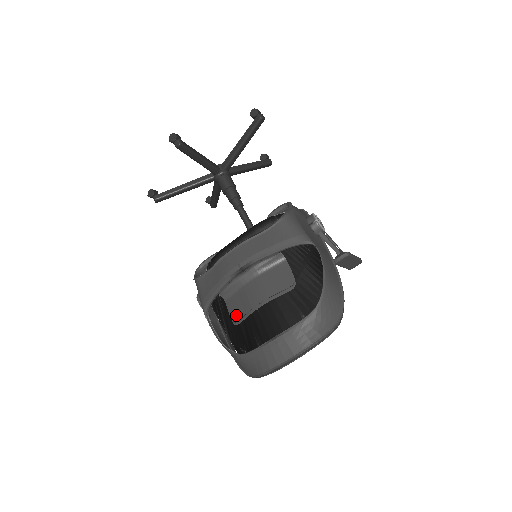
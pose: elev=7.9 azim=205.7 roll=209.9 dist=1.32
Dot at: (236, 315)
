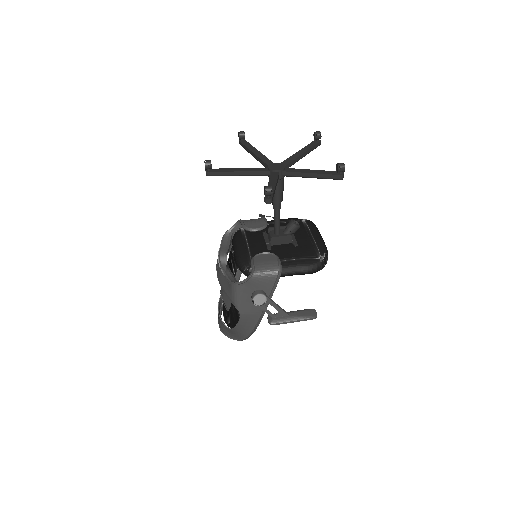
Dot at: occluded
